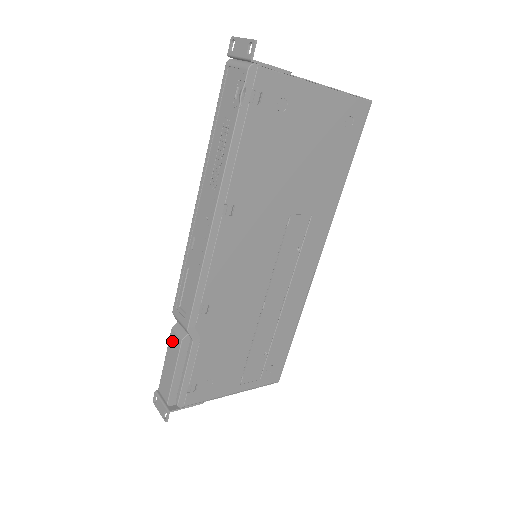
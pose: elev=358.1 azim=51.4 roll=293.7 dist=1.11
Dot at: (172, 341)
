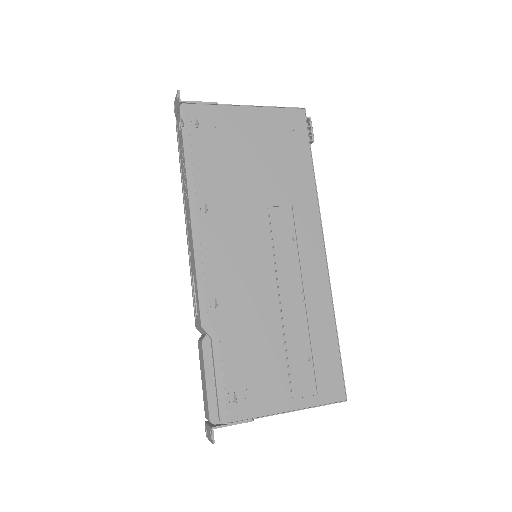
Dot at: (199, 352)
